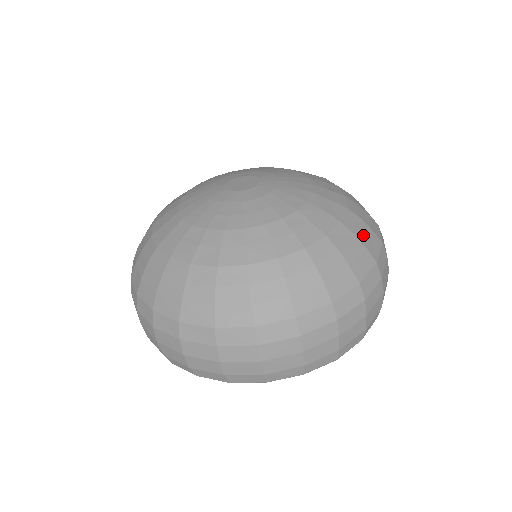
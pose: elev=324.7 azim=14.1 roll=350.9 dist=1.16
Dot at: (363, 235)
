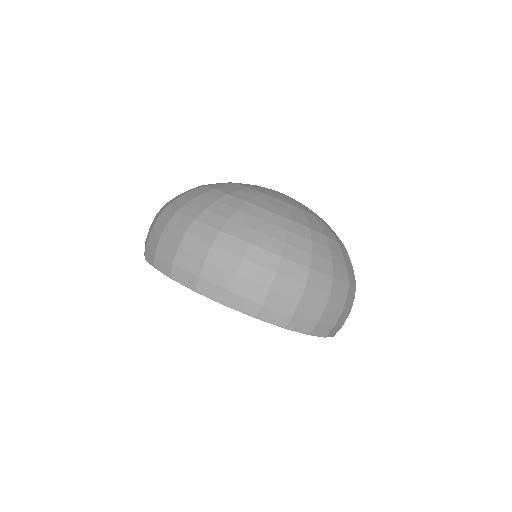
Dot at: (348, 263)
